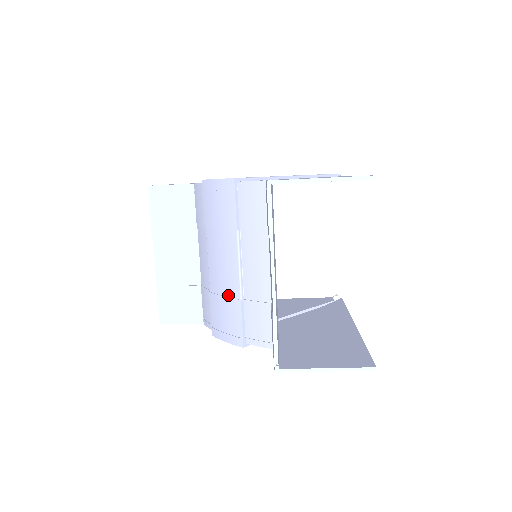
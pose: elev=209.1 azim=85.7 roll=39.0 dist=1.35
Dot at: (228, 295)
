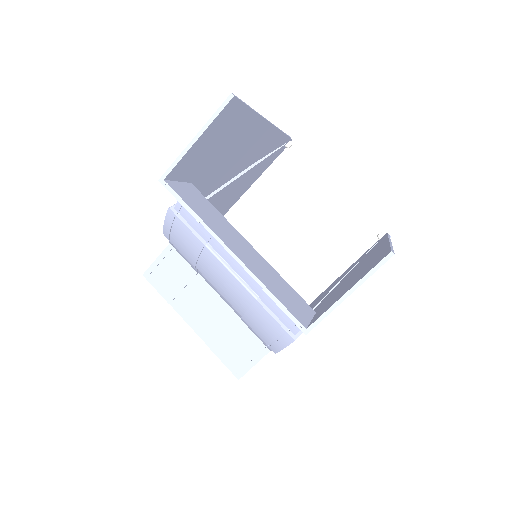
Dot at: (248, 306)
